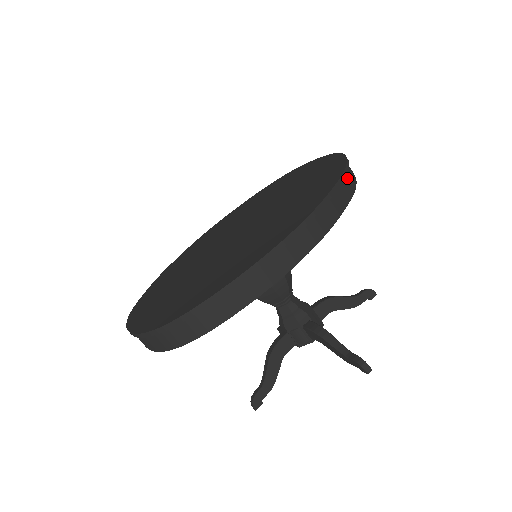
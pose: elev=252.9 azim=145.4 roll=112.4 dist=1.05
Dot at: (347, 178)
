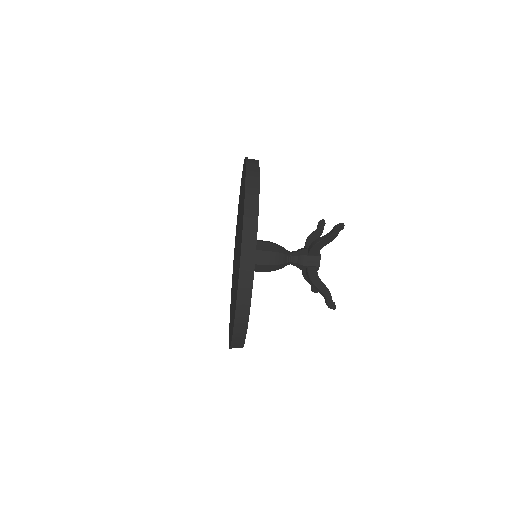
Dot at: (245, 269)
